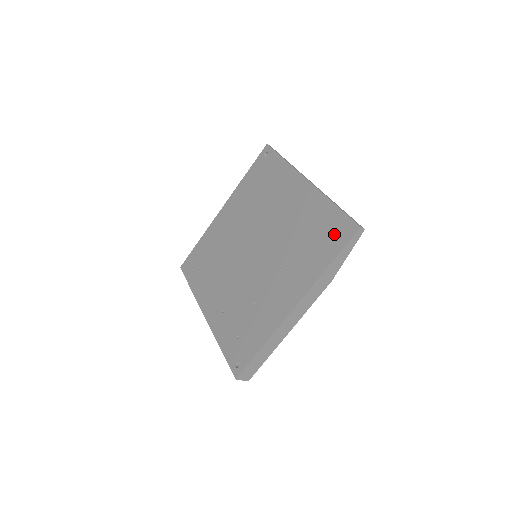
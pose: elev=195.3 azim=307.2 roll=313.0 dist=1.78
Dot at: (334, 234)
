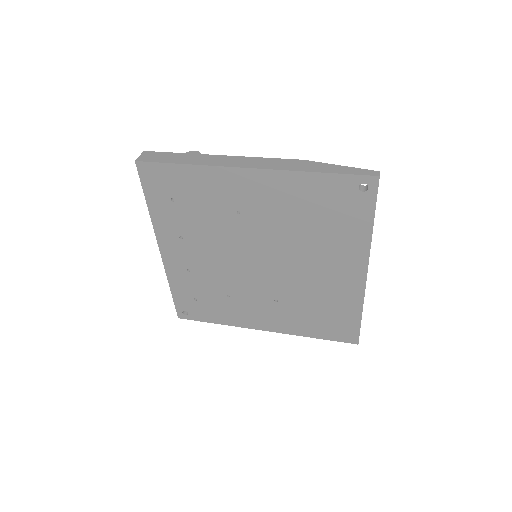
Dot at: (338, 330)
